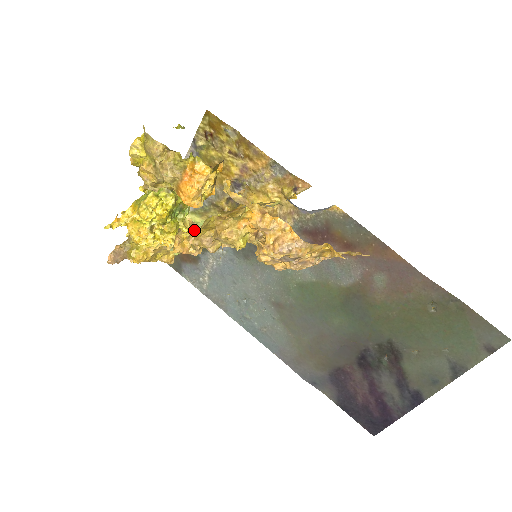
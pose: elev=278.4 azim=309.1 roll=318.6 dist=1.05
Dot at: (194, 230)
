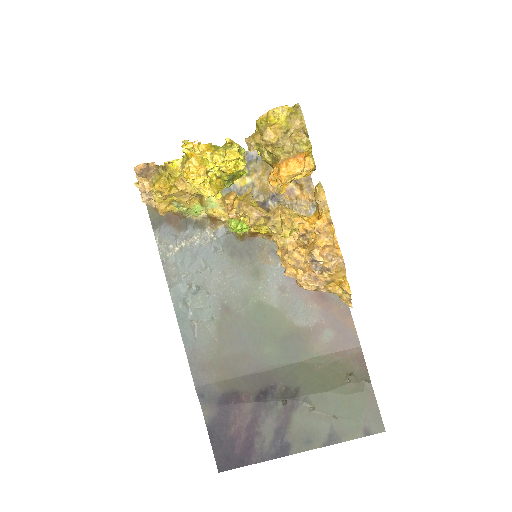
Dot at: (249, 199)
